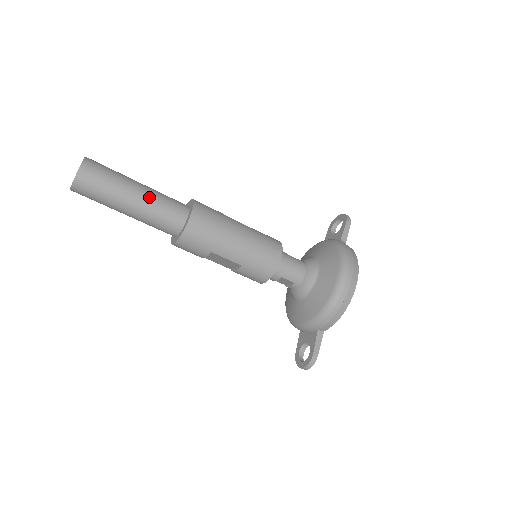
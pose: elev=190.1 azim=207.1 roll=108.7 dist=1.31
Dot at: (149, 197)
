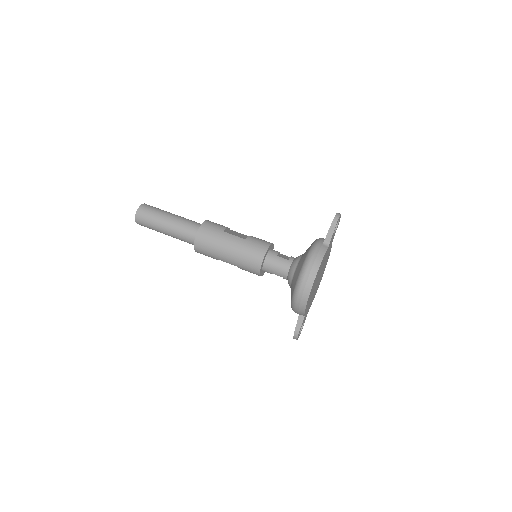
Dot at: (173, 227)
